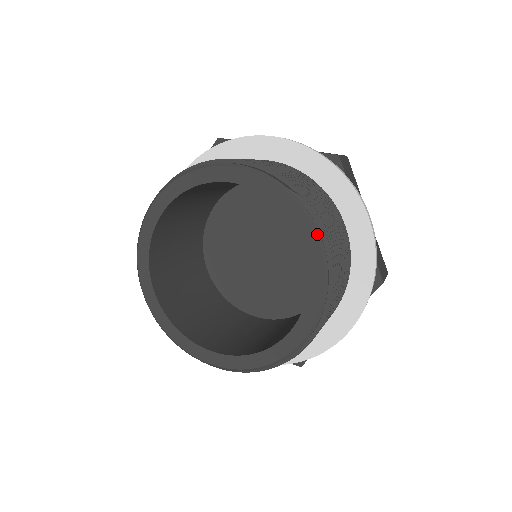
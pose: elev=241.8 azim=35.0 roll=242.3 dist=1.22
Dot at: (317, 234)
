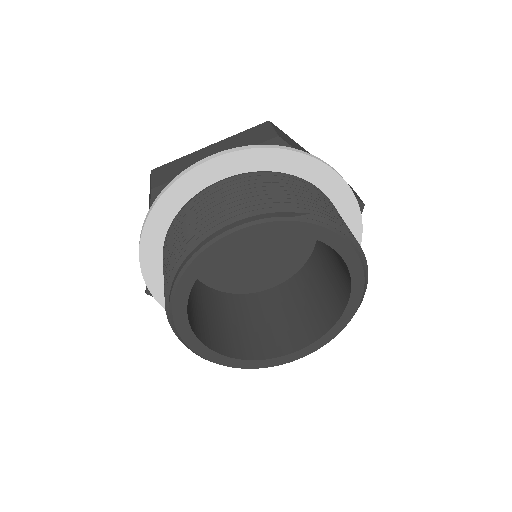
Dot at: (337, 232)
